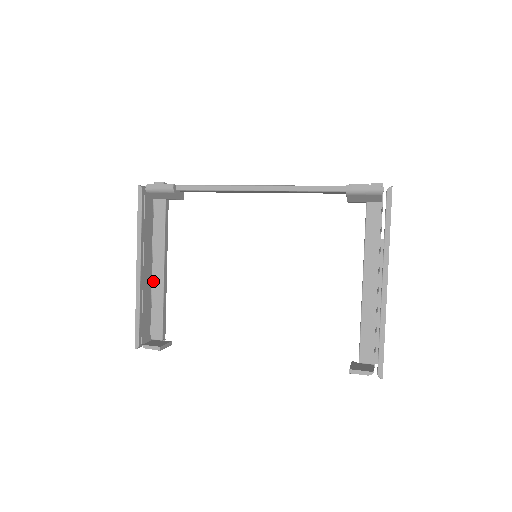
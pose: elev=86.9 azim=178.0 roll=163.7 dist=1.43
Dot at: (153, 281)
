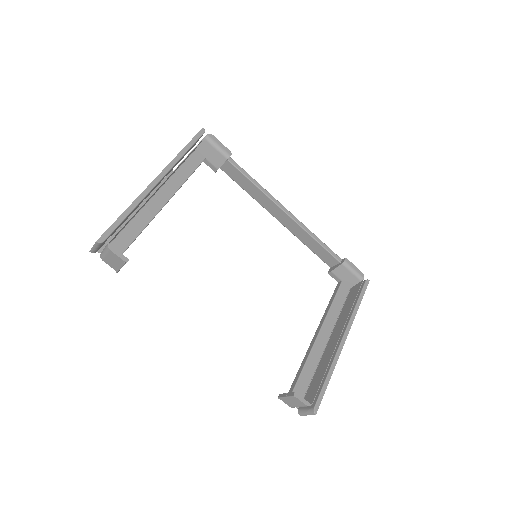
Dot at: (149, 203)
